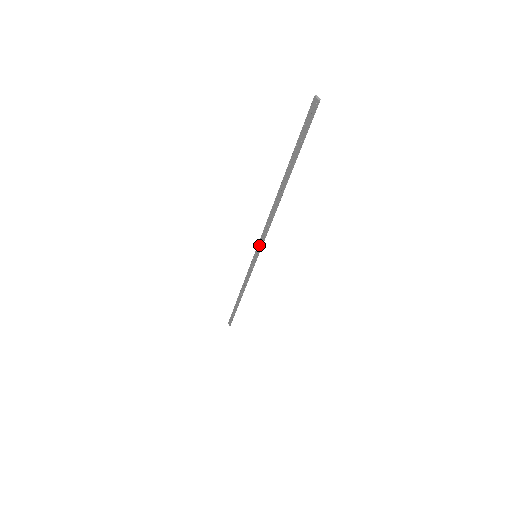
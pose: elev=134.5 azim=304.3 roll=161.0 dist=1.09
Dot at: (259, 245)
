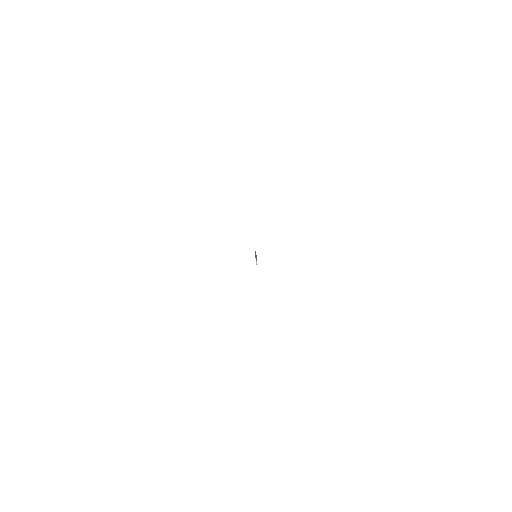
Dot at: occluded
